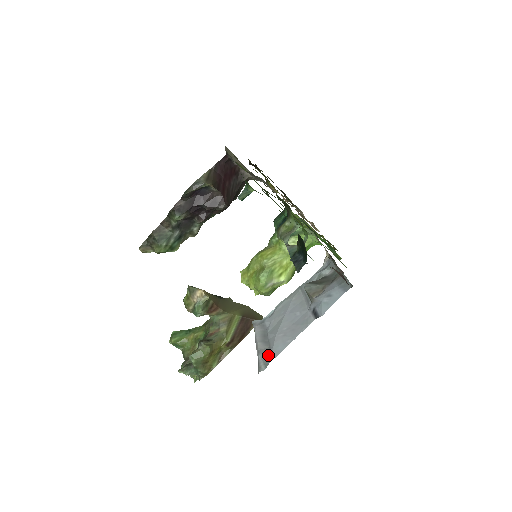
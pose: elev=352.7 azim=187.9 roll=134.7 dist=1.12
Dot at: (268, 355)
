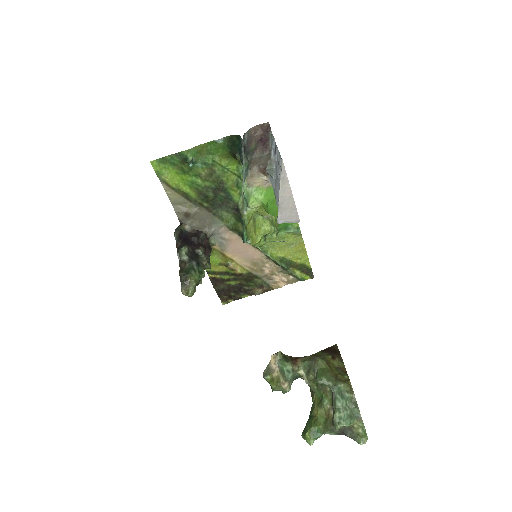
Dot at: occluded
